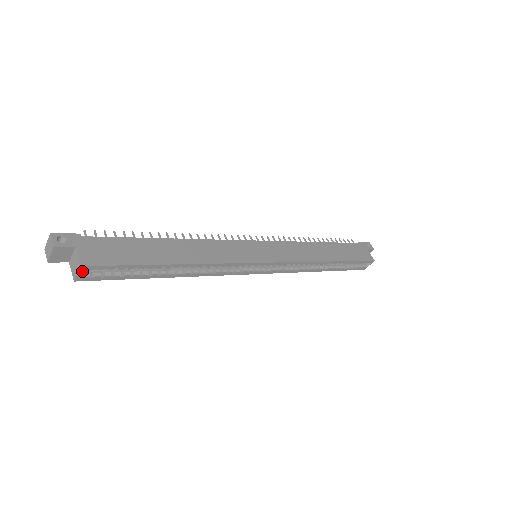
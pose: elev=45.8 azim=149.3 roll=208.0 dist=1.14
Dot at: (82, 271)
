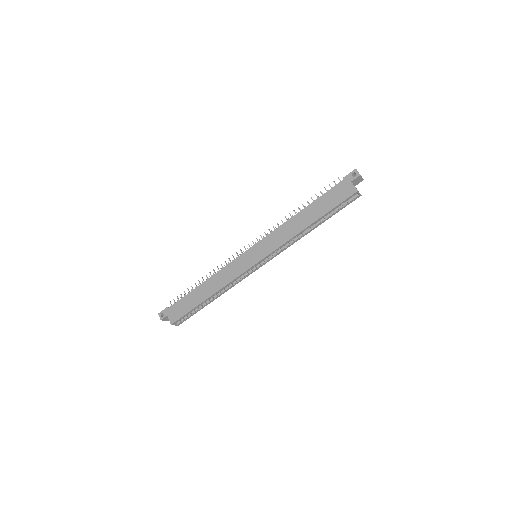
Dot at: (177, 322)
